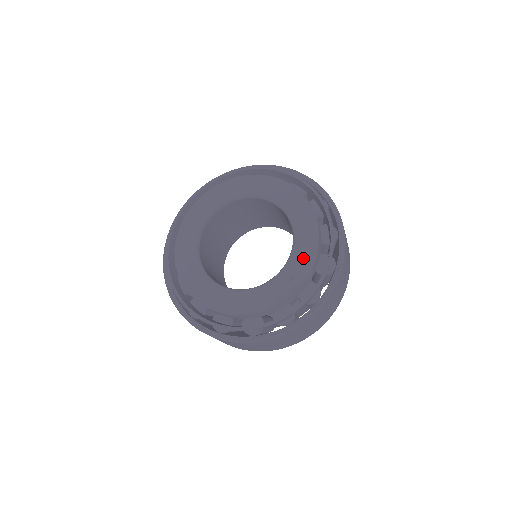
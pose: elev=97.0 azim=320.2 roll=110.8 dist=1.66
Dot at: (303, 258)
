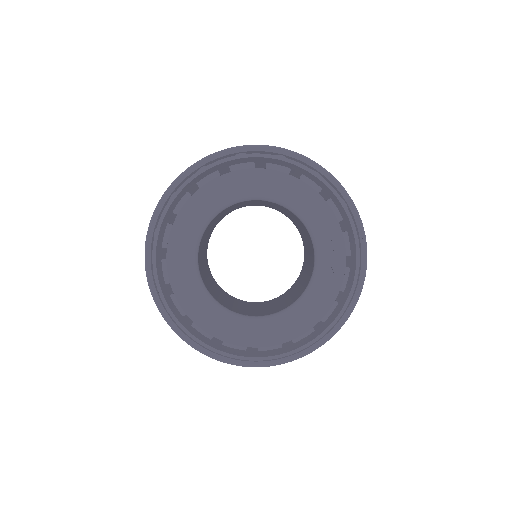
Dot at: (323, 223)
